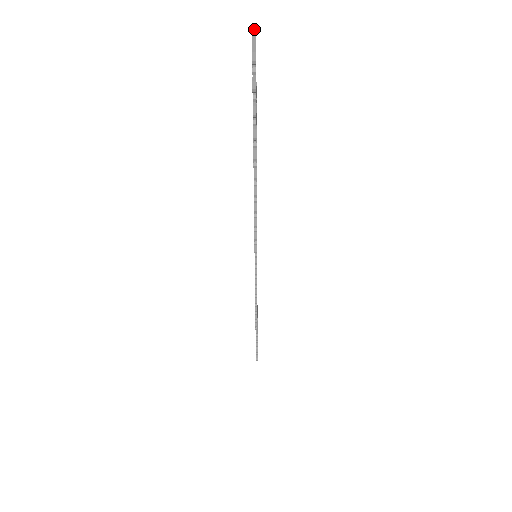
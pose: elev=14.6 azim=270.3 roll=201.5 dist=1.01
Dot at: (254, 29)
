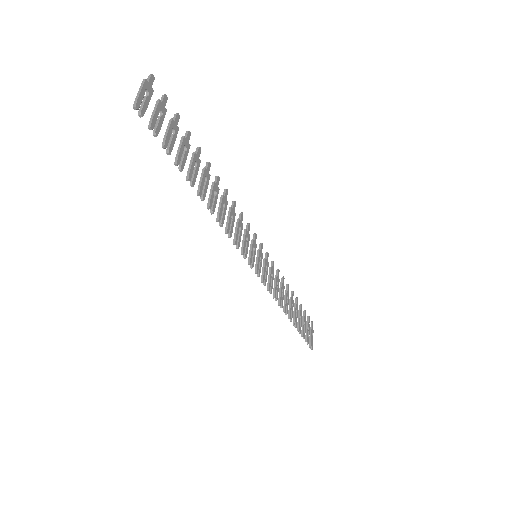
Dot at: (150, 74)
